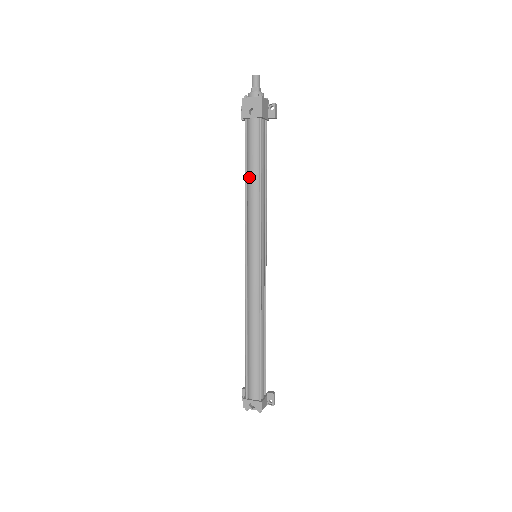
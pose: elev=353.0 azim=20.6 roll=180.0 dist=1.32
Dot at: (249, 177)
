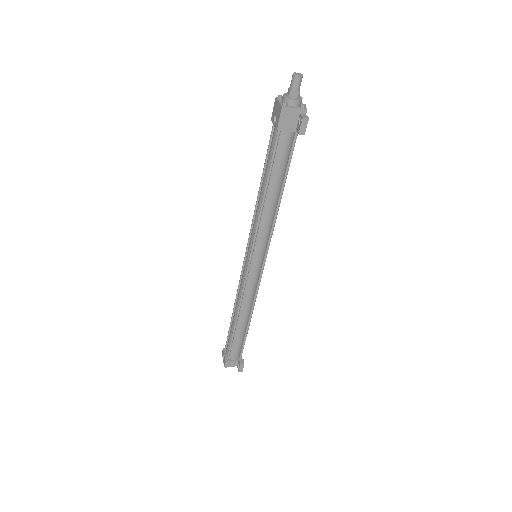
Dot at: (262, 183)
